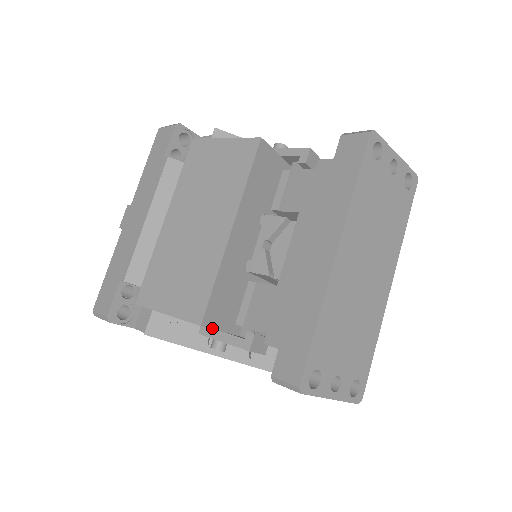
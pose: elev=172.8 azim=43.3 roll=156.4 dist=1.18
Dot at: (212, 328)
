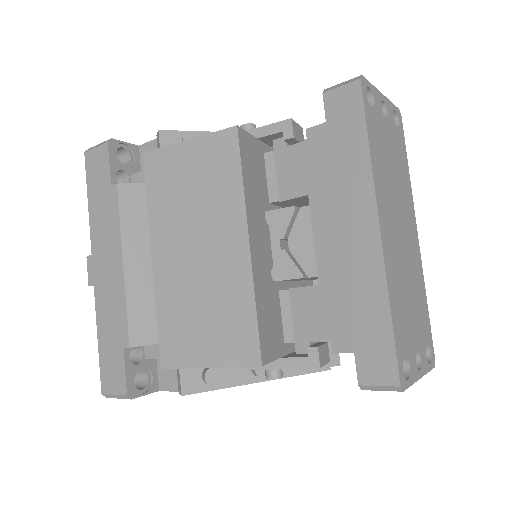
Dot at: (270, 361)
